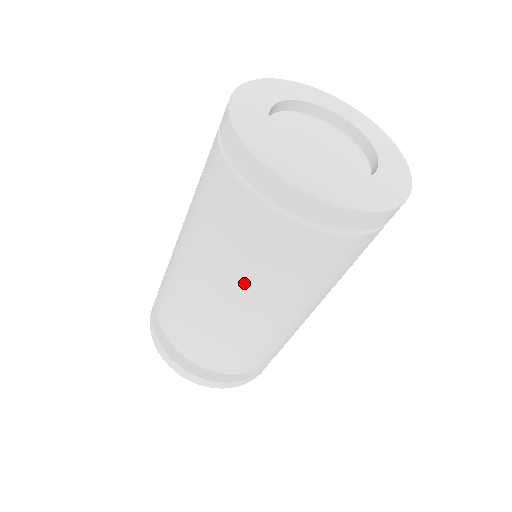
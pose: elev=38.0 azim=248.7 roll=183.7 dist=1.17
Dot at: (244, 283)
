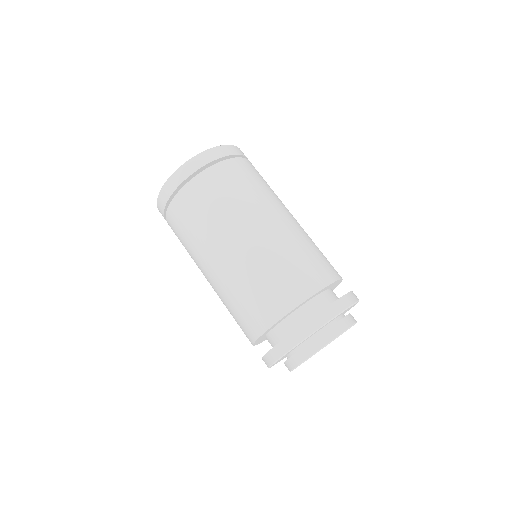
Dot at: (215, 231)
